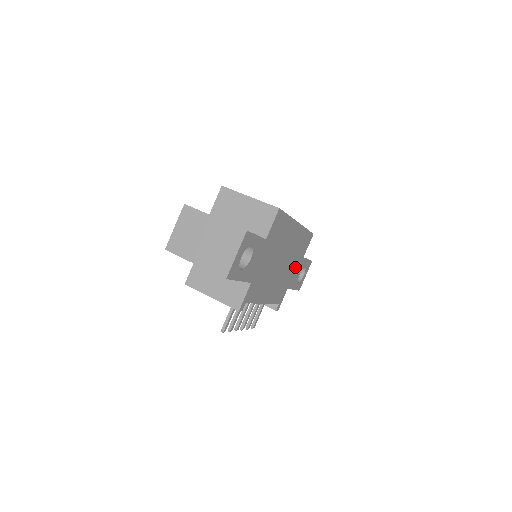
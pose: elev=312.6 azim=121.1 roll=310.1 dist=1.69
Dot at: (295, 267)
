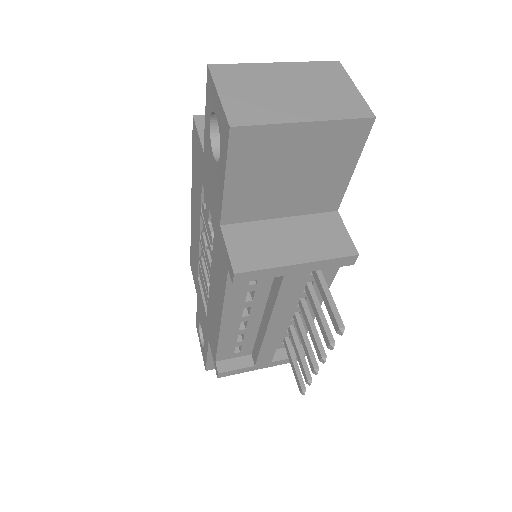
Dot at: occluded
